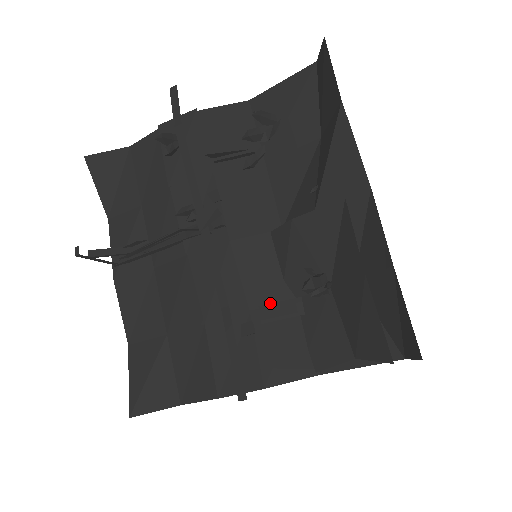
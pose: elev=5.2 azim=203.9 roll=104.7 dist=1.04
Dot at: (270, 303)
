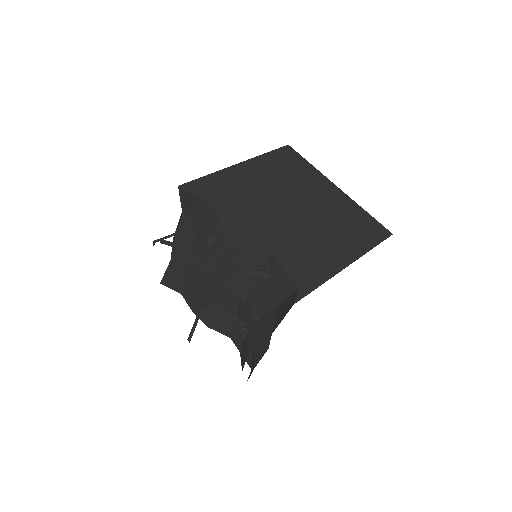
Dot at: (227, 310)
